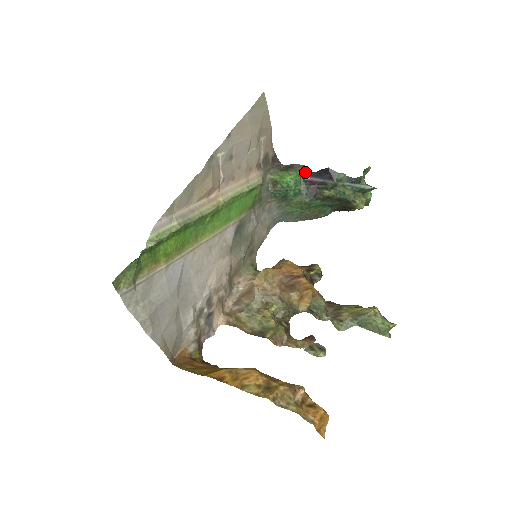
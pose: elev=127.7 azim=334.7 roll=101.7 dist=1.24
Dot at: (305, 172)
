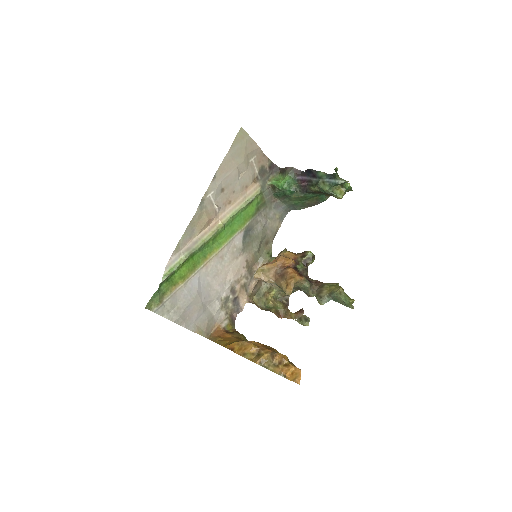
Dot at: (296, 173)
